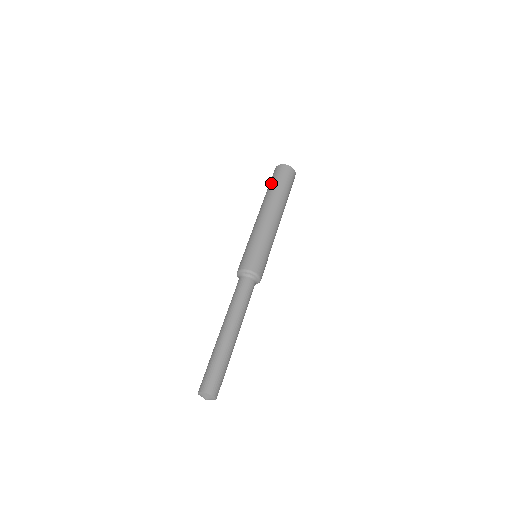
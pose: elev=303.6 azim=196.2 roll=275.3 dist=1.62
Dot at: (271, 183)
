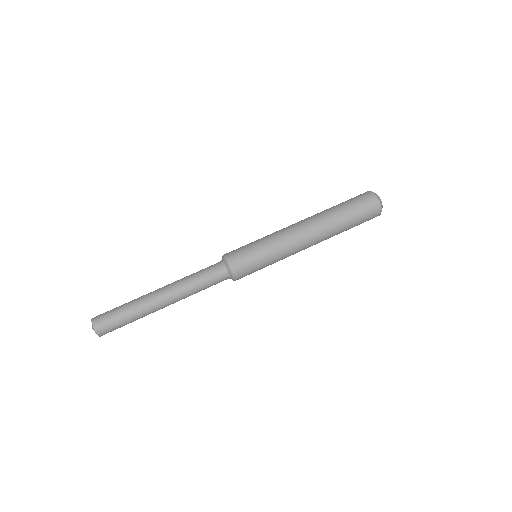
Dot at: (347, 205)
